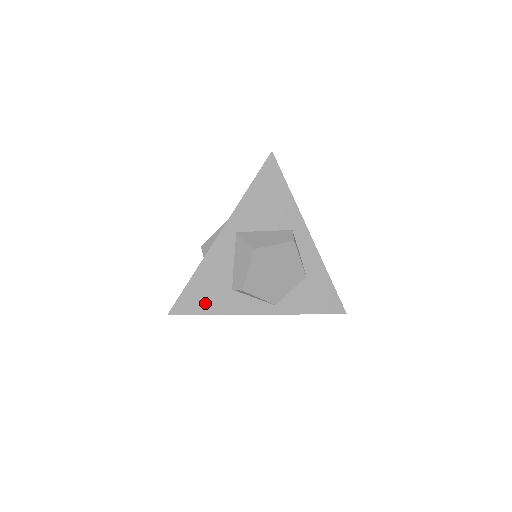
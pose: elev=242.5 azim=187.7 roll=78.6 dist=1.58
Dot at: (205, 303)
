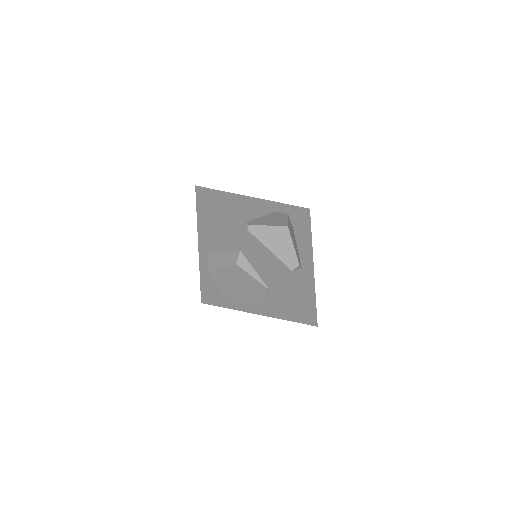
Dot at: (216, 299)
